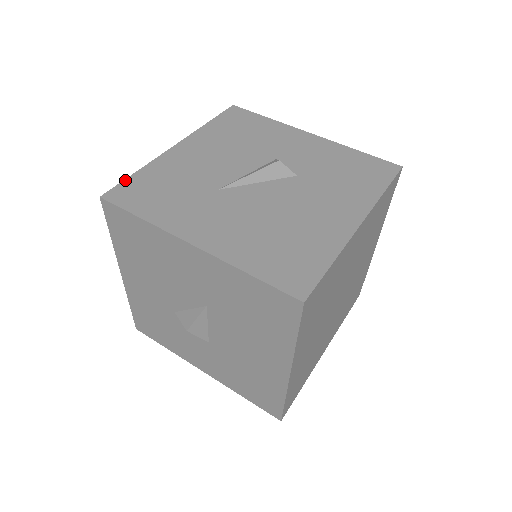
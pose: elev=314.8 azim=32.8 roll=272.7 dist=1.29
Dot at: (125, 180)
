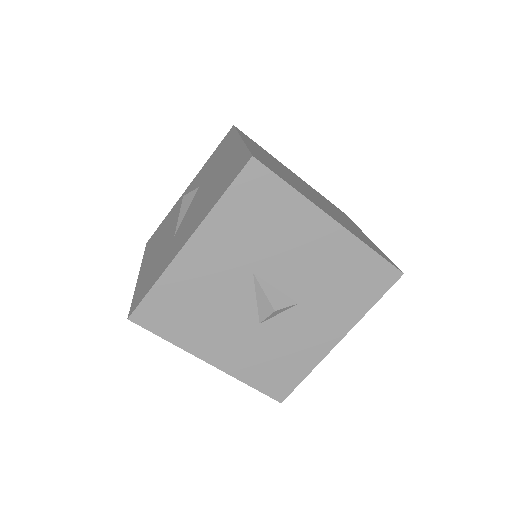
Dot at: (131, 303)
